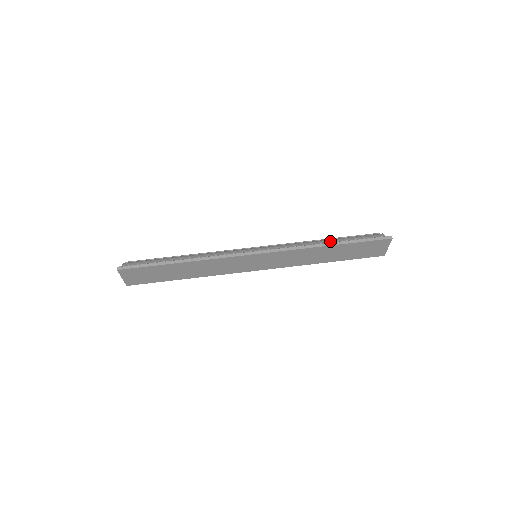
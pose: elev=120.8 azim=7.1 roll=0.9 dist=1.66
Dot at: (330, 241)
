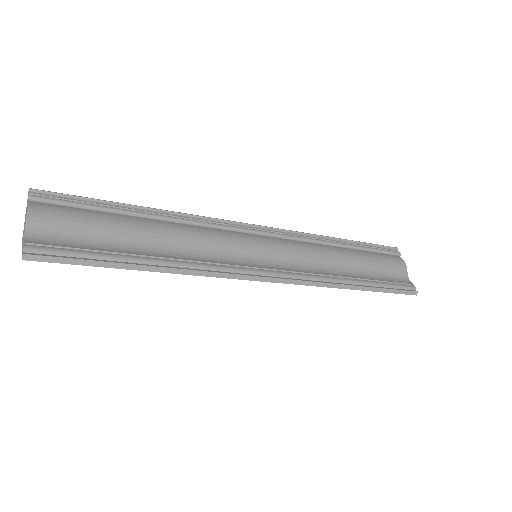
Dot at: (353, 264)
